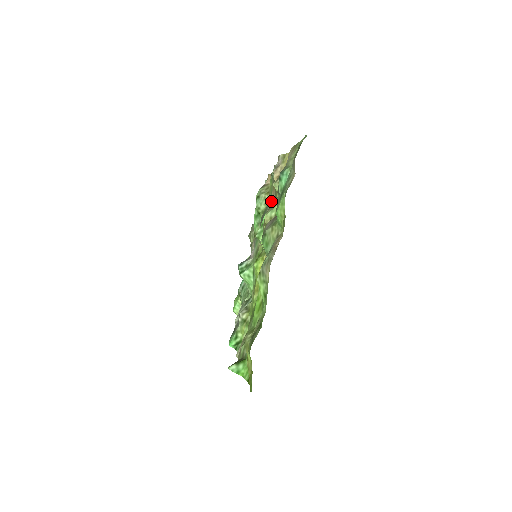
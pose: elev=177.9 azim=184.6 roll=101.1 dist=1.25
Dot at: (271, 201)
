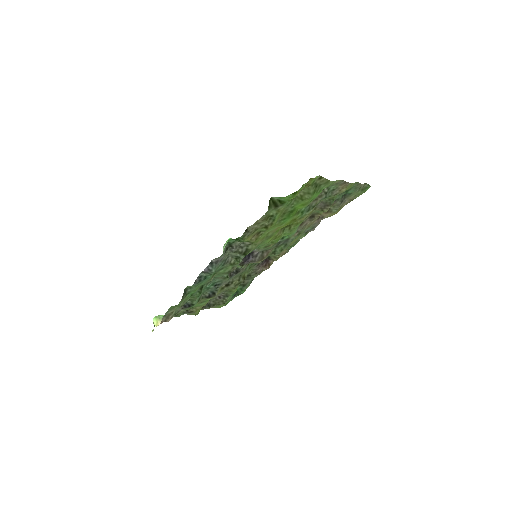
Dot at: (306, 225)
